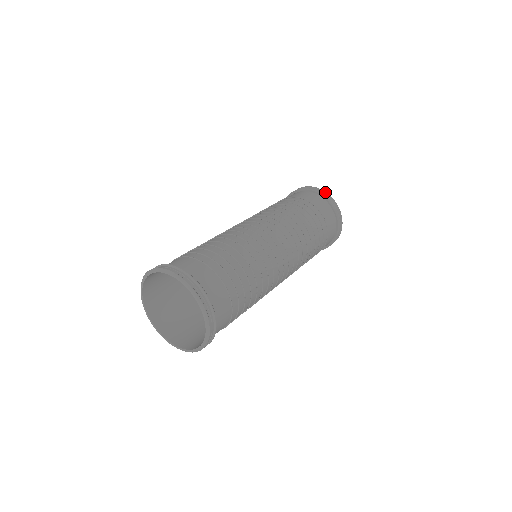
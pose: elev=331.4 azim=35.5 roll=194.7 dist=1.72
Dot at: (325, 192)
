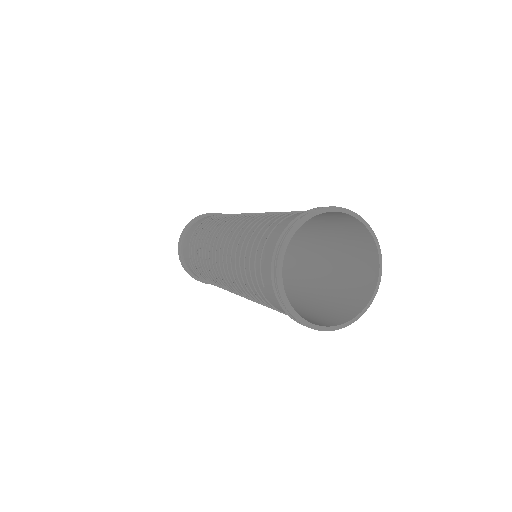
Dot at: occluded
